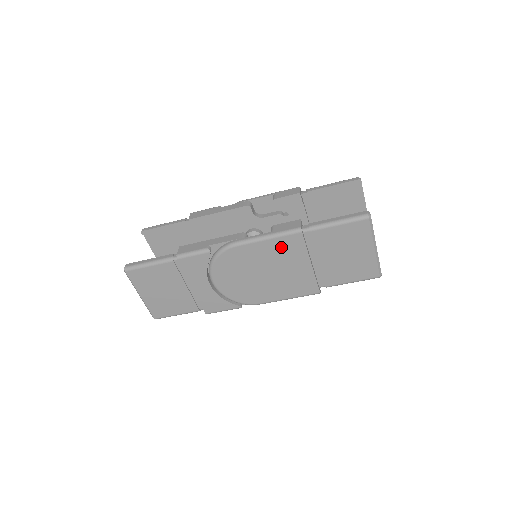
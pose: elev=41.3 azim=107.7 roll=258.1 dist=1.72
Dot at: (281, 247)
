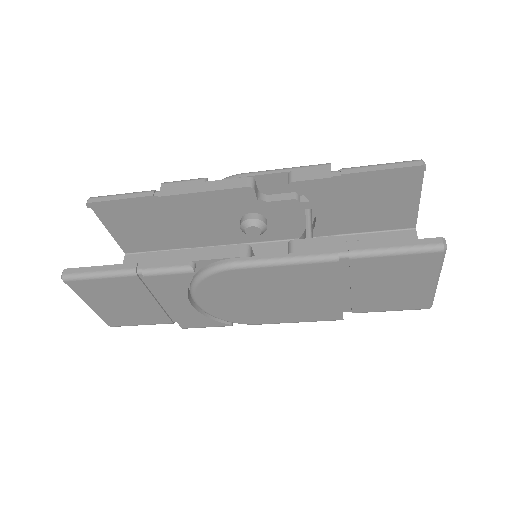
Dot at: (302, 274)
